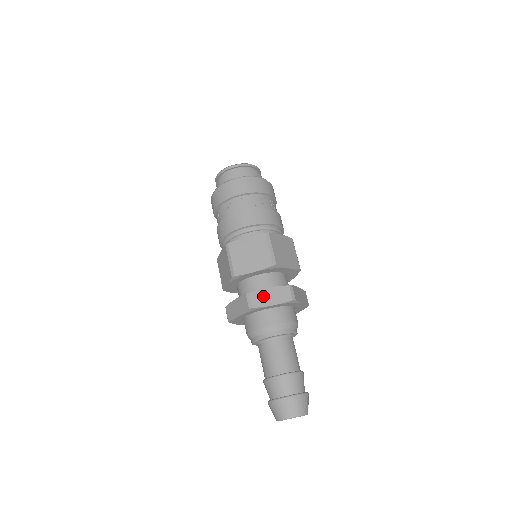
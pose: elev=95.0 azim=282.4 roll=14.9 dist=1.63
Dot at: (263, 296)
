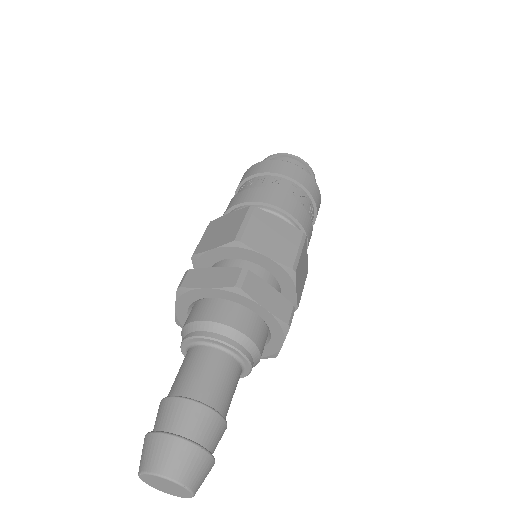
Dot at: (261, 288)
